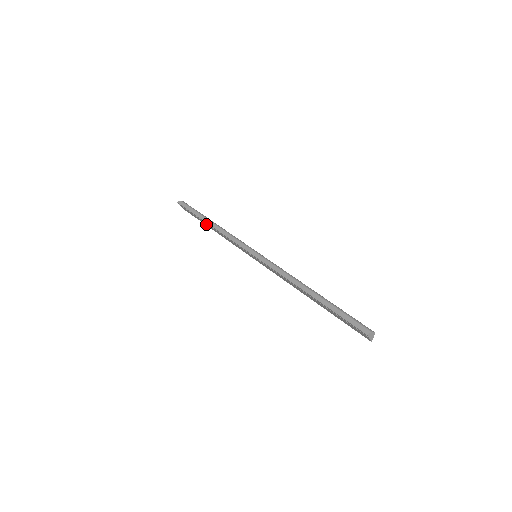
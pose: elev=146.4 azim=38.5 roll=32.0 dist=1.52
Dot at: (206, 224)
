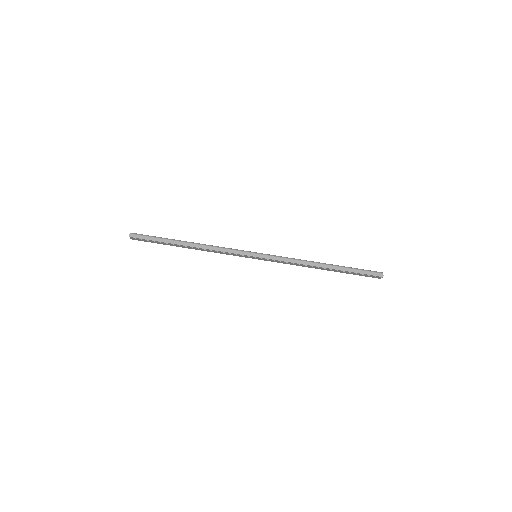
Dot at: (179, 246)
